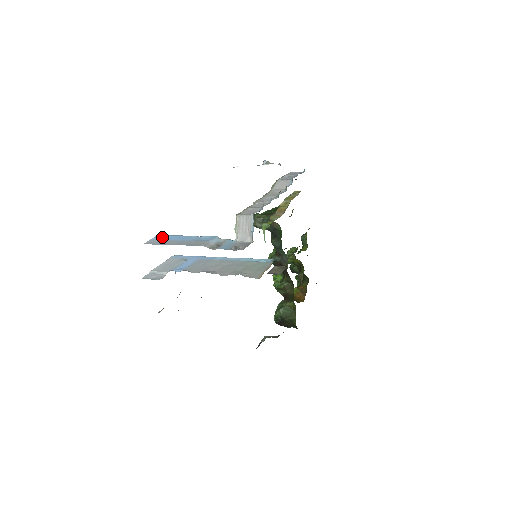
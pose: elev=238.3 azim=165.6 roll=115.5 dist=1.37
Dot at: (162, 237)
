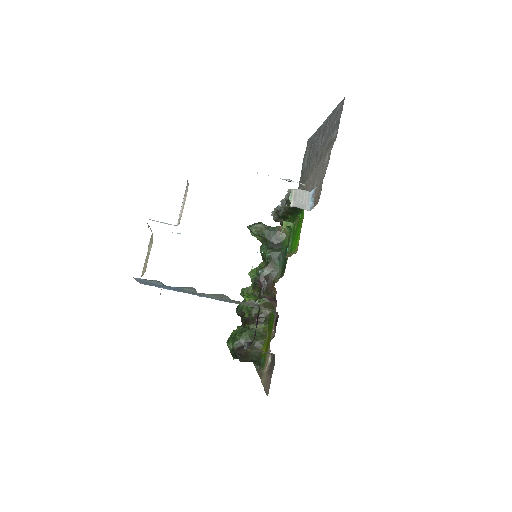
Dot at: occluded
